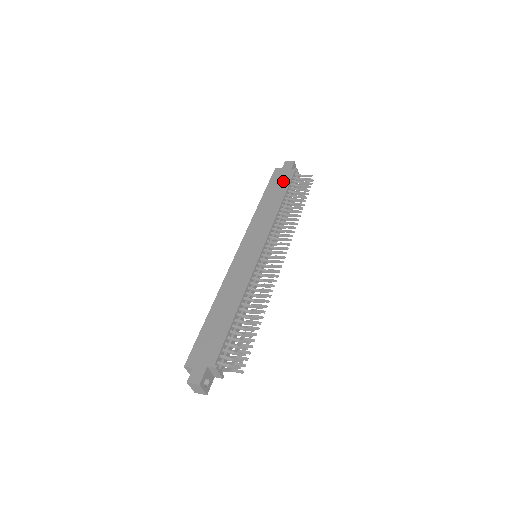
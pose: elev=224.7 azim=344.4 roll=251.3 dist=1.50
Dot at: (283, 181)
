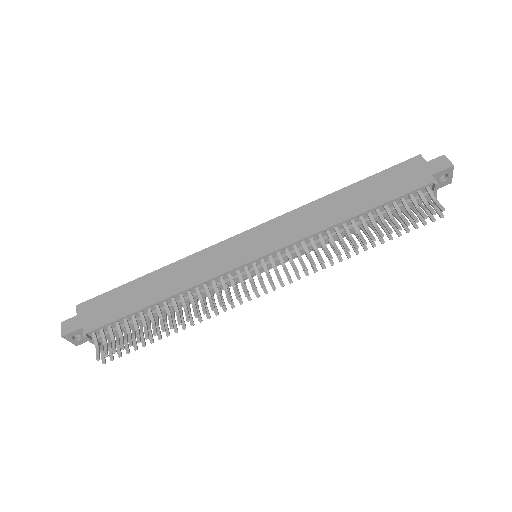
Dot at: (398, 185)
